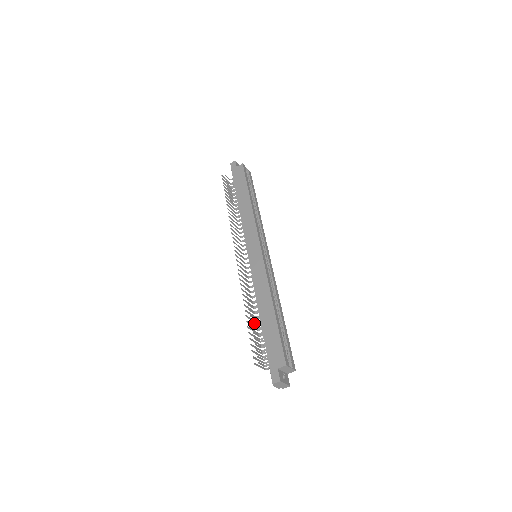
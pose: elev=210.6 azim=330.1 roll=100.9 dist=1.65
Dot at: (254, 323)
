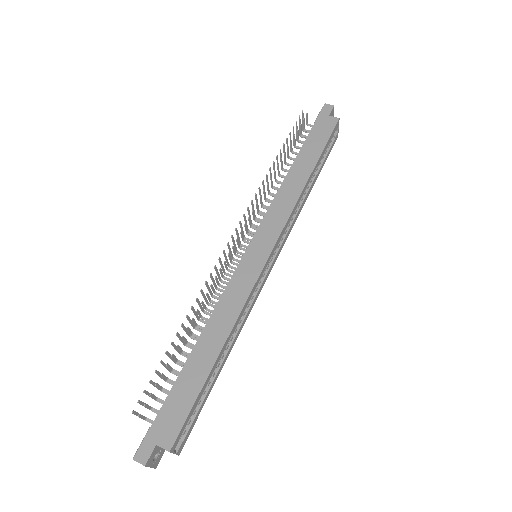
Dot at: (180, 349)
